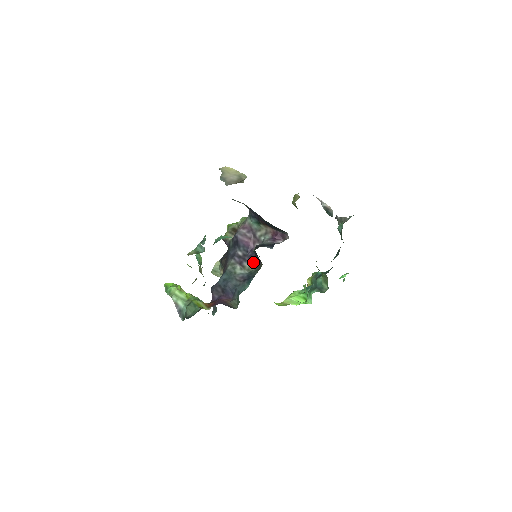
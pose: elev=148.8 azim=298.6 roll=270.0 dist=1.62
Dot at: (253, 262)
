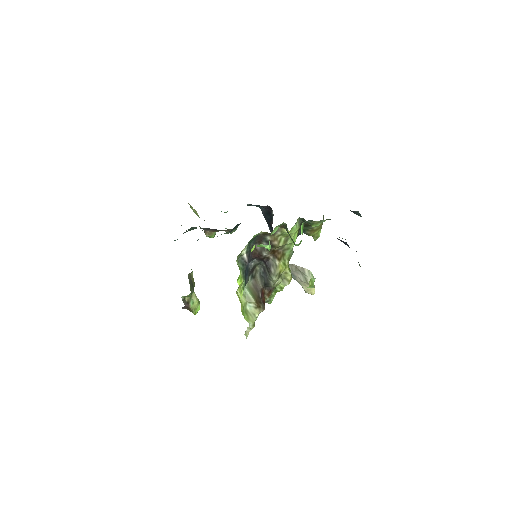
Dot at: occluded
